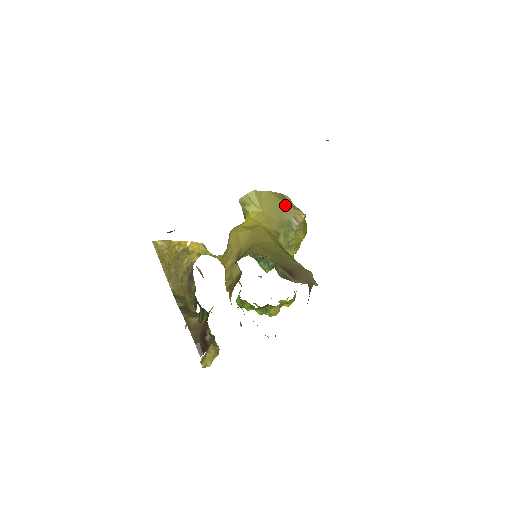
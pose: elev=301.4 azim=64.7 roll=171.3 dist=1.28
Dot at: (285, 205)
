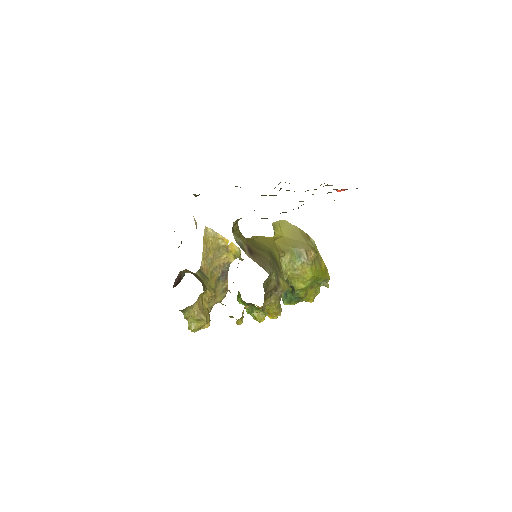
Dot at: (305, 241)
